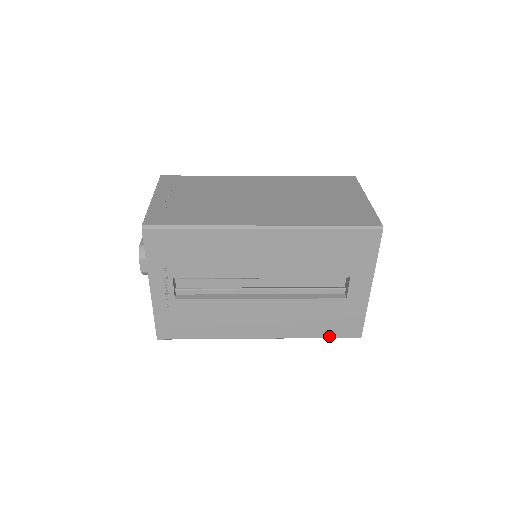
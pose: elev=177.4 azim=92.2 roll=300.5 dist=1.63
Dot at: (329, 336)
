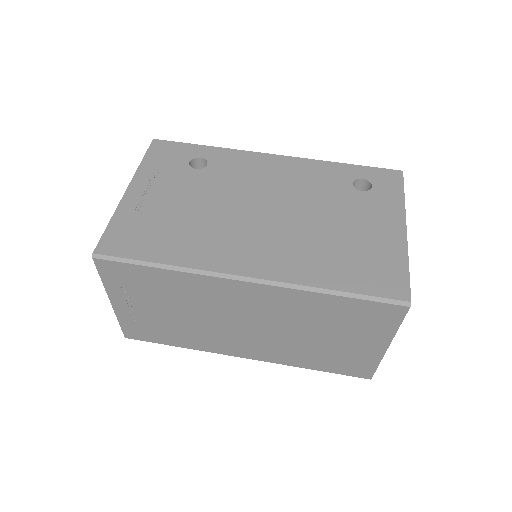
Dot at: occluded
